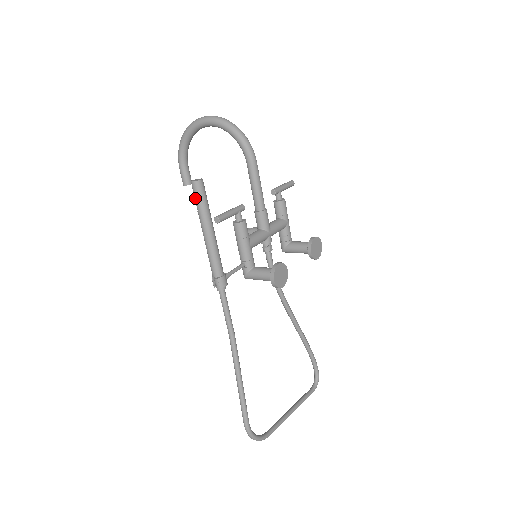
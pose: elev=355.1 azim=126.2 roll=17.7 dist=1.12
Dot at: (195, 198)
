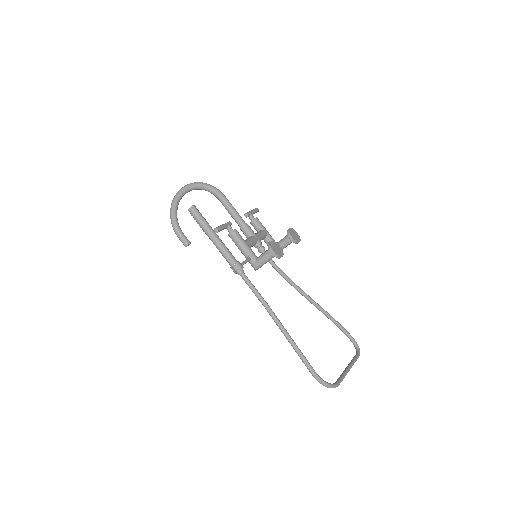
Dot at: (195, 218)
